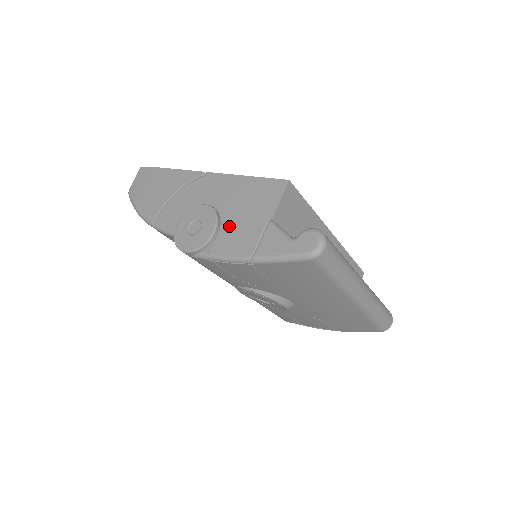
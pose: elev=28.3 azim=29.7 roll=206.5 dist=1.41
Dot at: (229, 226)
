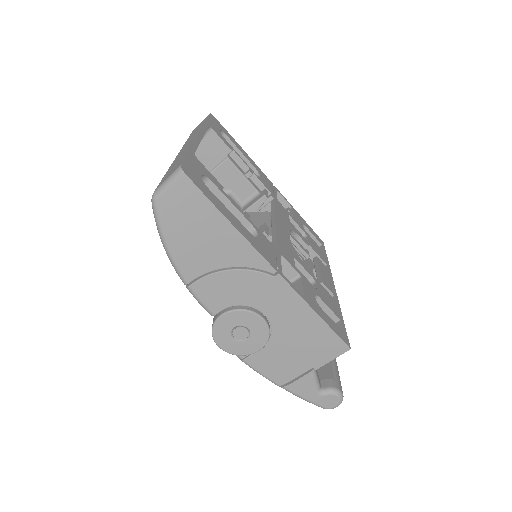
Dot at: (275, 350)
